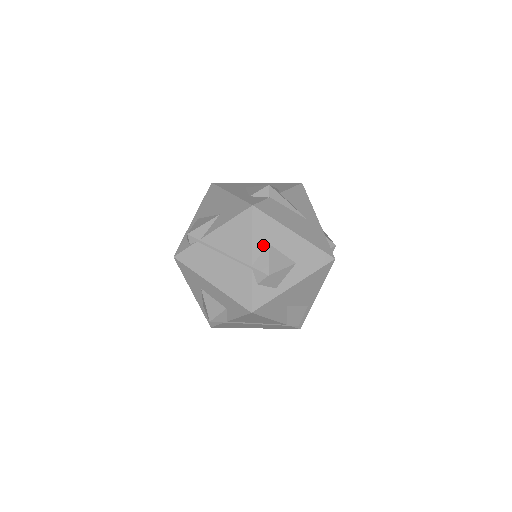
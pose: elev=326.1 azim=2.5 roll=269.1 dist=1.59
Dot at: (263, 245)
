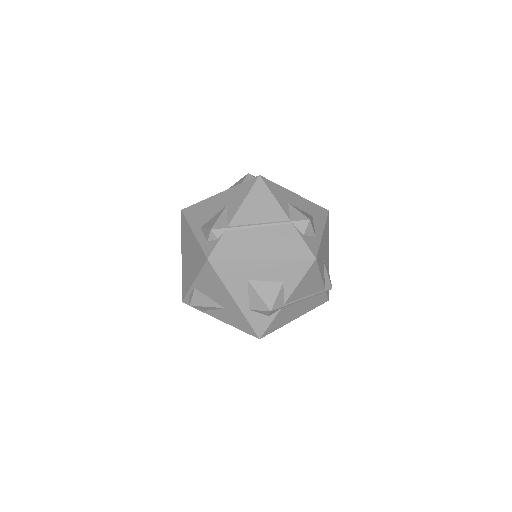
Dot at: (286, 204)
